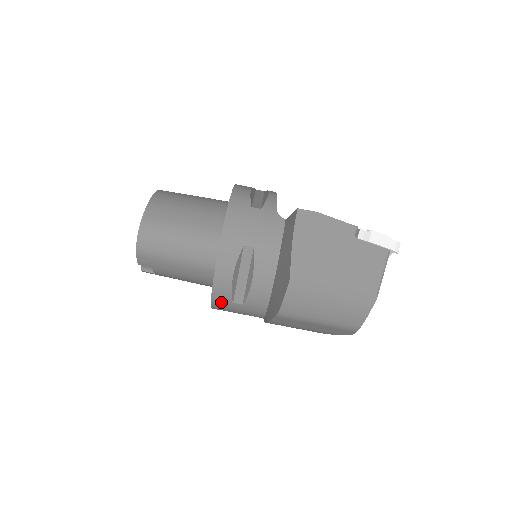
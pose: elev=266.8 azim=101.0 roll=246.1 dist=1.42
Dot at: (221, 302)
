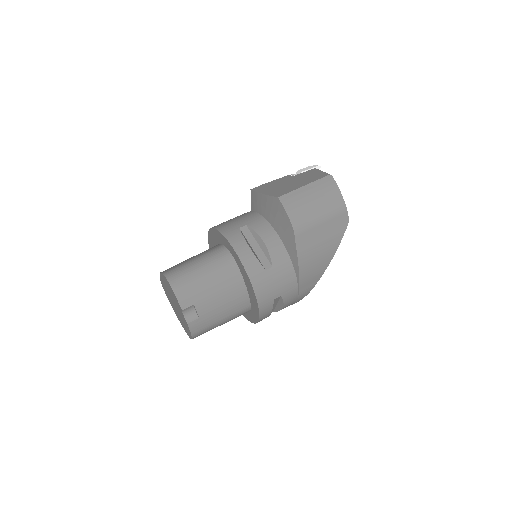
Dot at: (258, 277)
